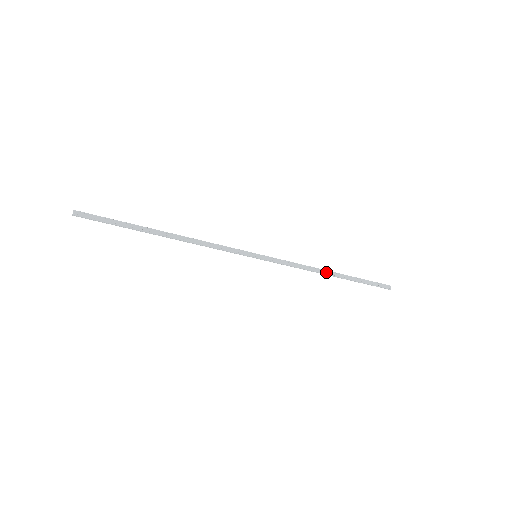
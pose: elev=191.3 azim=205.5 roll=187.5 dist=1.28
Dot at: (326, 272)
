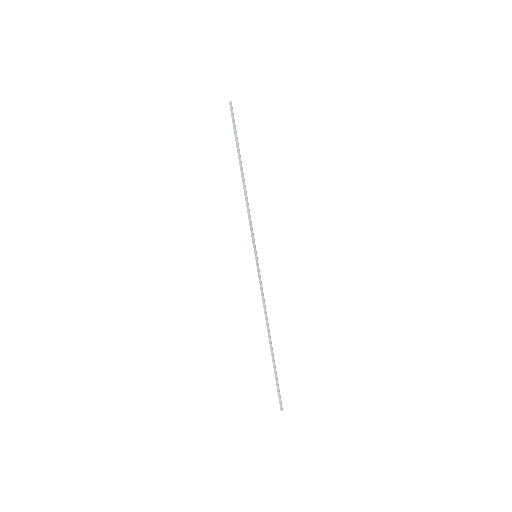
Dot at: (269, 330)
